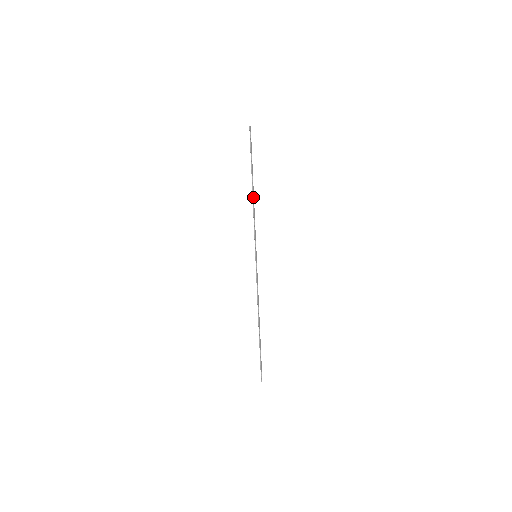
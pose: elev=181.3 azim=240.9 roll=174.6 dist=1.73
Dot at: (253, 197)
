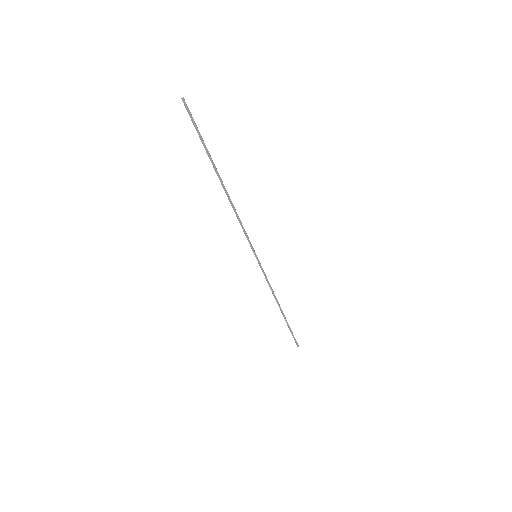
Dot at: (227, 196)
